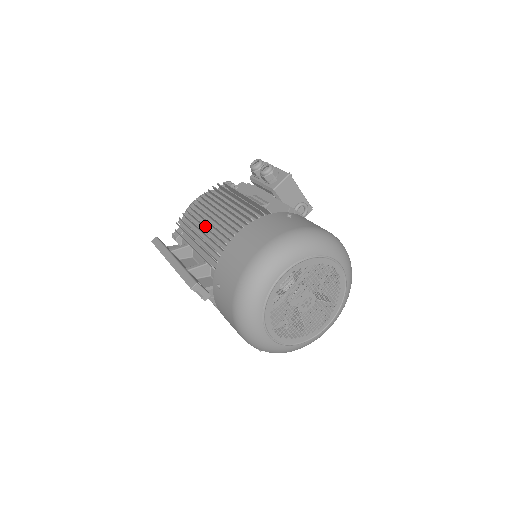
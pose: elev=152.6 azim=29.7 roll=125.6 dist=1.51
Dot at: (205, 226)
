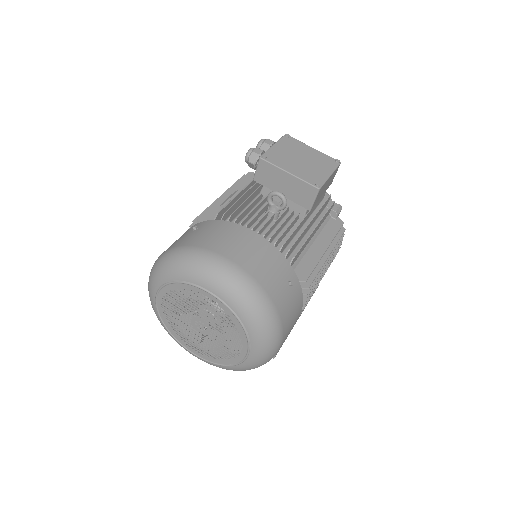
Dot at: occluded
